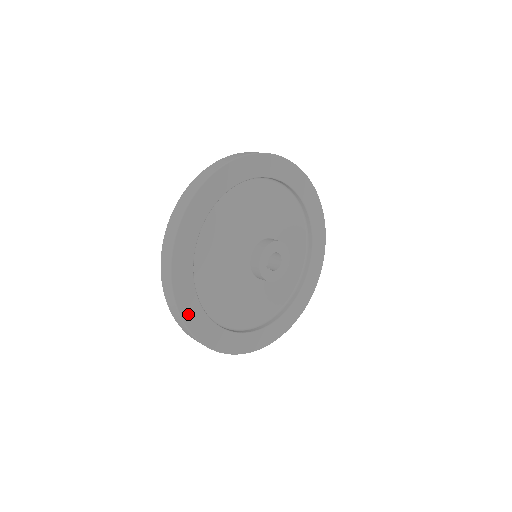
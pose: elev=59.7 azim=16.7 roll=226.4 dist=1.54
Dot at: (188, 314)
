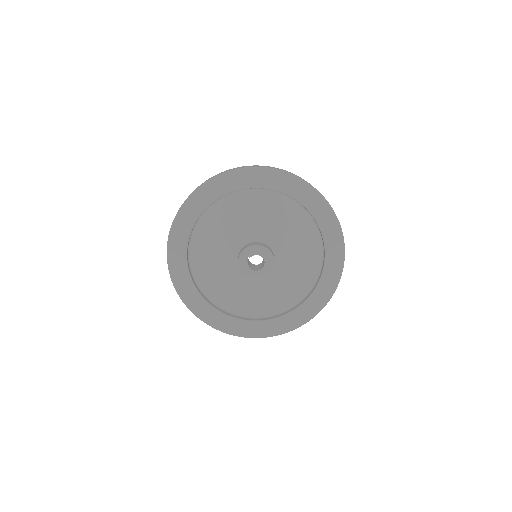
Dot at: (179, 224)
